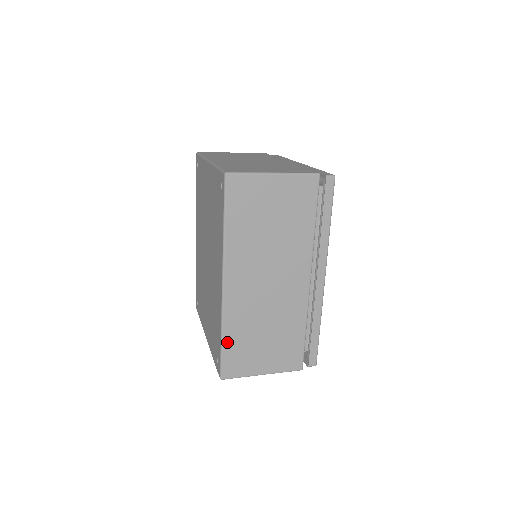
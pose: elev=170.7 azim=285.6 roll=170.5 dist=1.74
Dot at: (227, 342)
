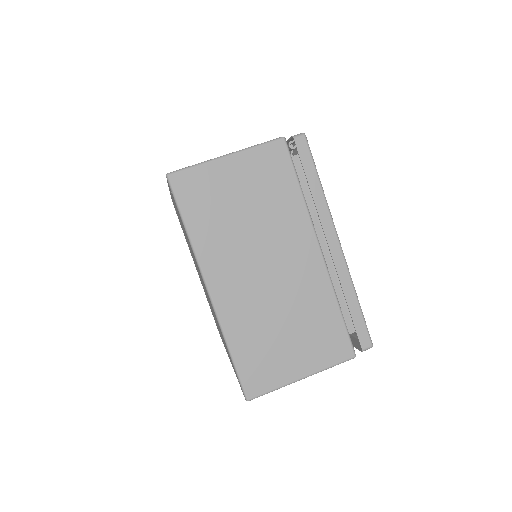
Dot at: occluded
